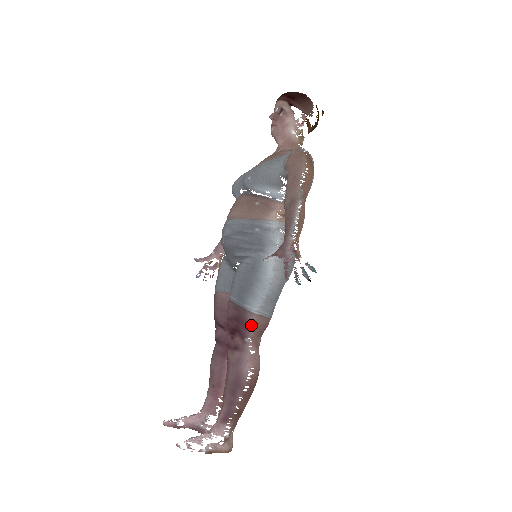
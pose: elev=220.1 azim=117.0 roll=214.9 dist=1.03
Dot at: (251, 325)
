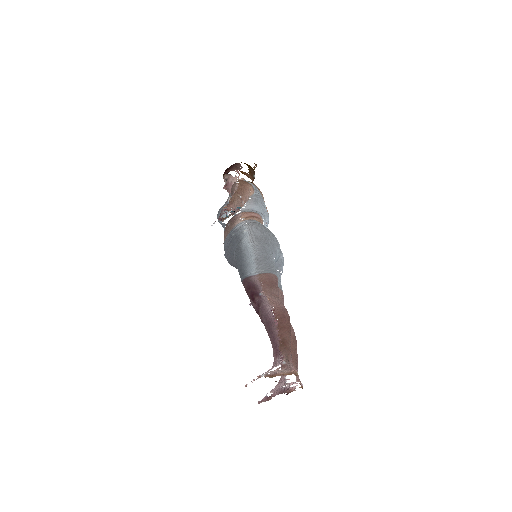
Dot at: (257, 283)
